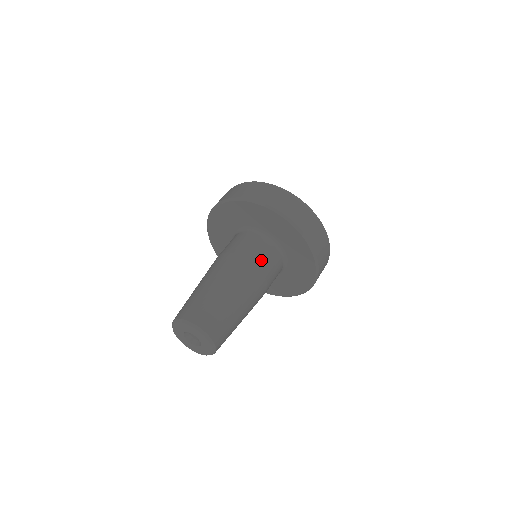
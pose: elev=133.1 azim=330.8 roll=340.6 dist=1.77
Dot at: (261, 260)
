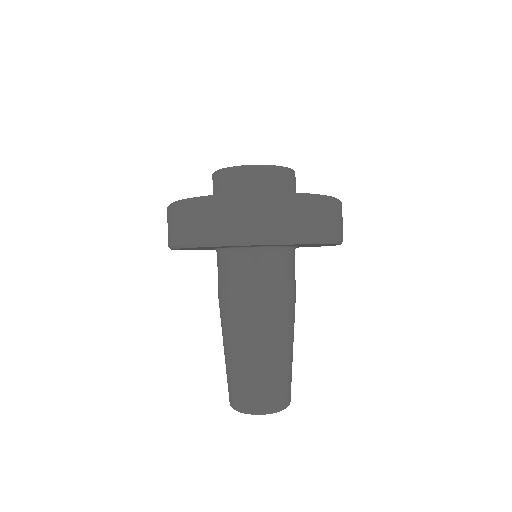
Dot at: (270, 286)
